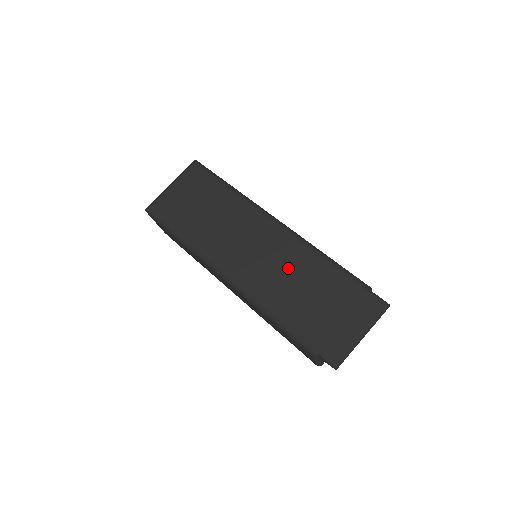
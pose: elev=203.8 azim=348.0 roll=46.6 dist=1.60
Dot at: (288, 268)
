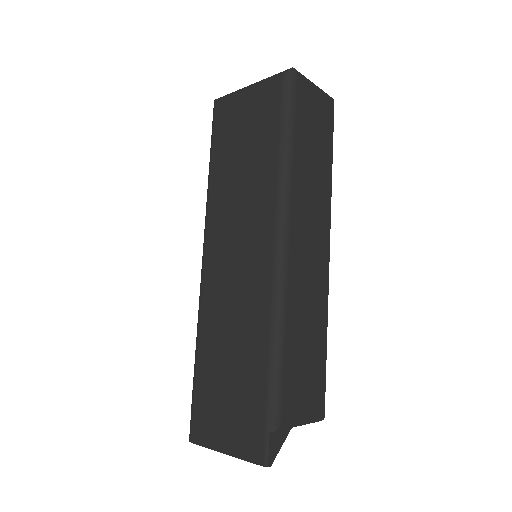
Dot at: (239, 313)
